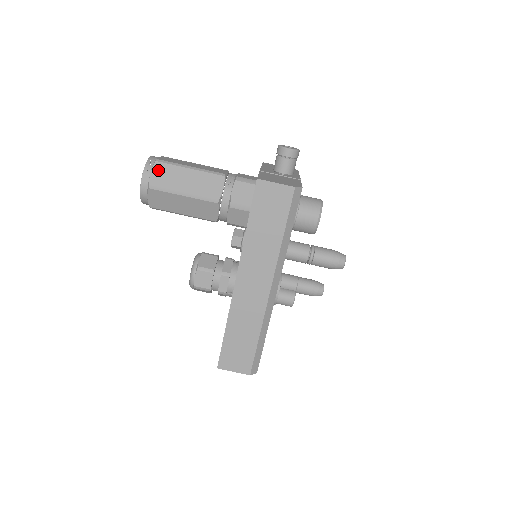
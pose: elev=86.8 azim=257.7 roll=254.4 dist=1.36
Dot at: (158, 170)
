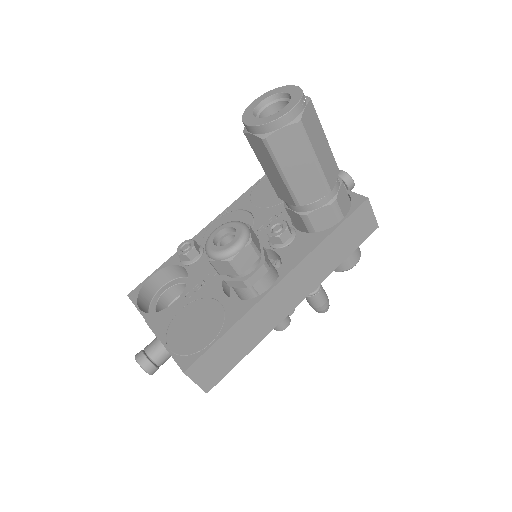
Dot at: (310, 111)
